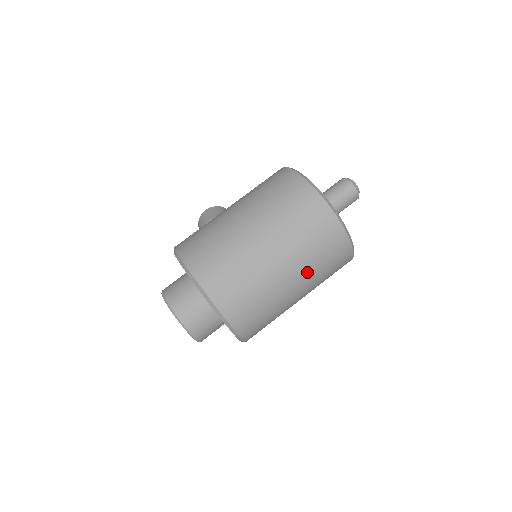
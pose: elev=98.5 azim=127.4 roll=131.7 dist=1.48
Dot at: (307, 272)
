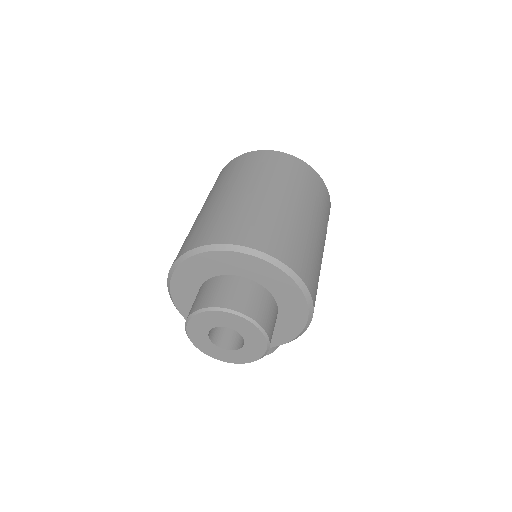
Dot at: (262, 180)
